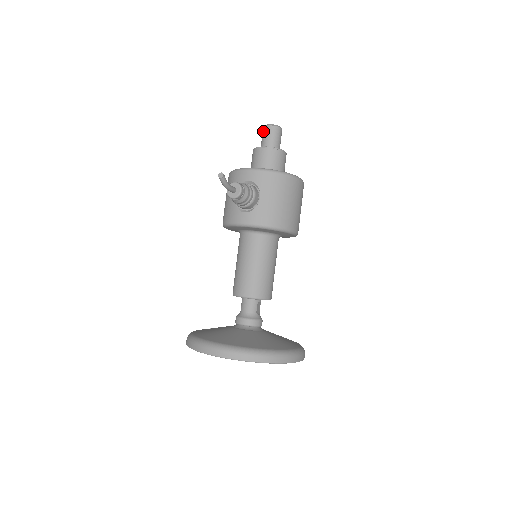
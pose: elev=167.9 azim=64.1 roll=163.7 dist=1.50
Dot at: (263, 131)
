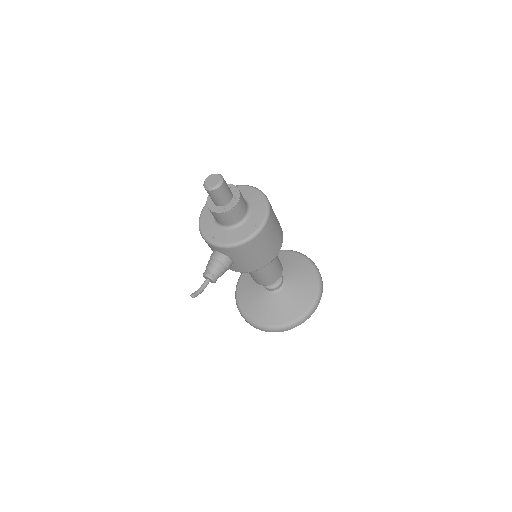
Dot at: occluded
